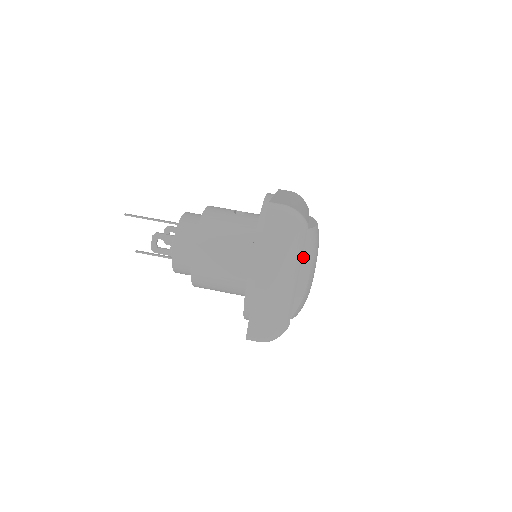
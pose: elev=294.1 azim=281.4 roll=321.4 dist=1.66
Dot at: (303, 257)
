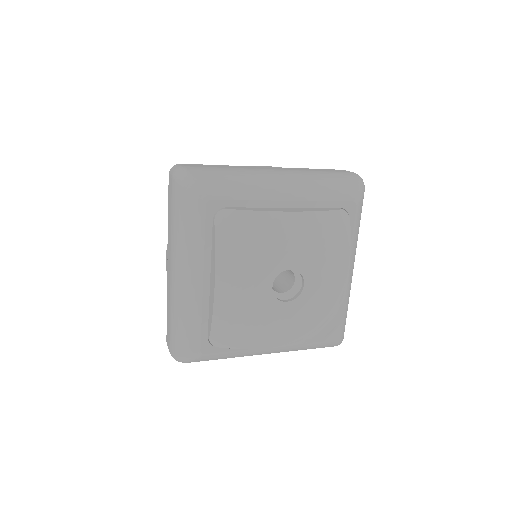
Dot at: (212, 251)
